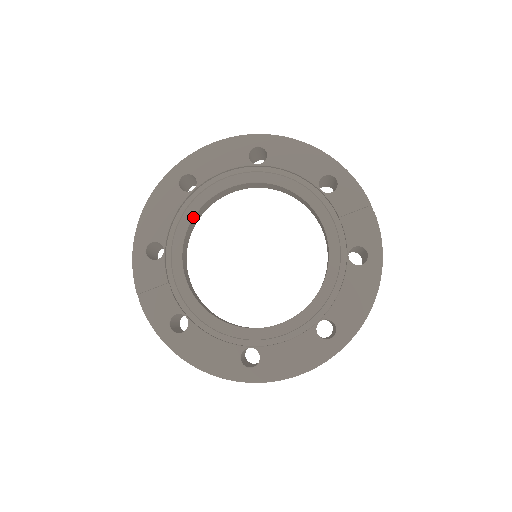
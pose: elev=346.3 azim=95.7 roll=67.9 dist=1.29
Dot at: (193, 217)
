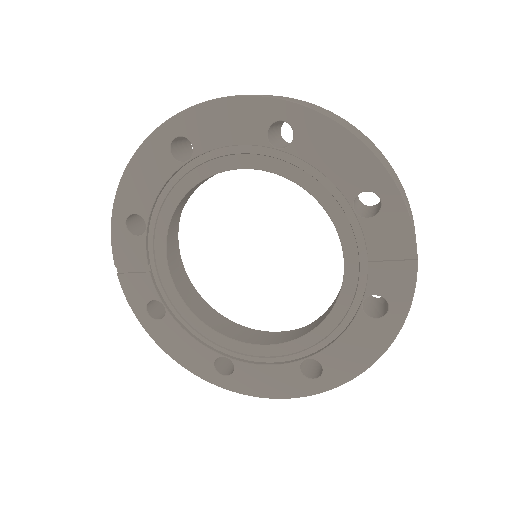
Dot at: (184, 196)
